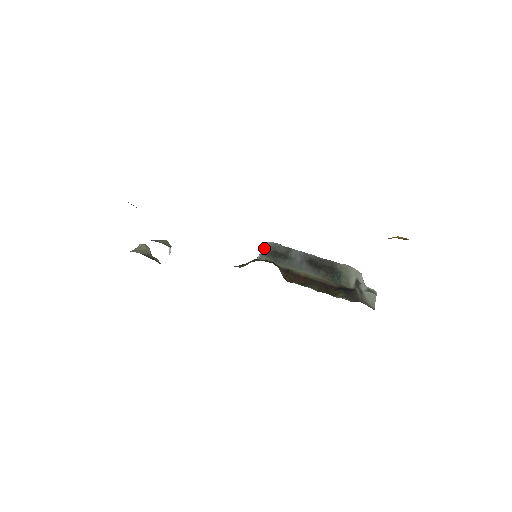
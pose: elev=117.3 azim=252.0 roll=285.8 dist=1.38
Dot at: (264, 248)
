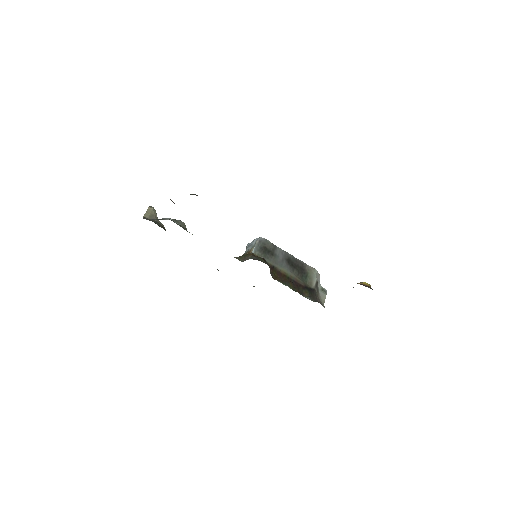
Dot at: (258, 243)
